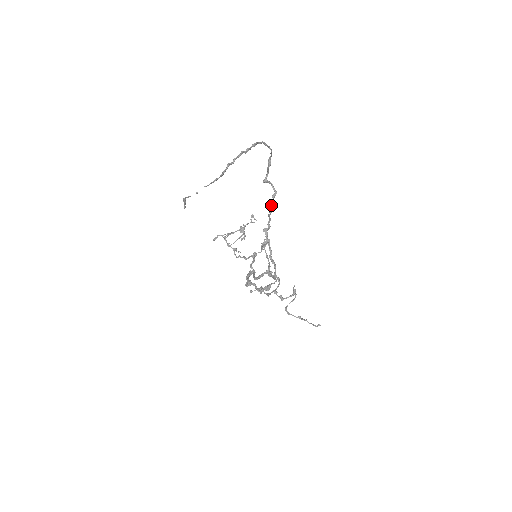
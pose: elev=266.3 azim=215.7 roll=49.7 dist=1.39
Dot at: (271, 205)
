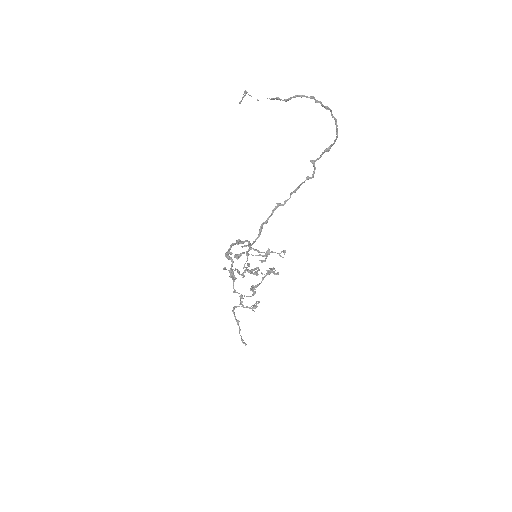
Dot at: (300, 184)
